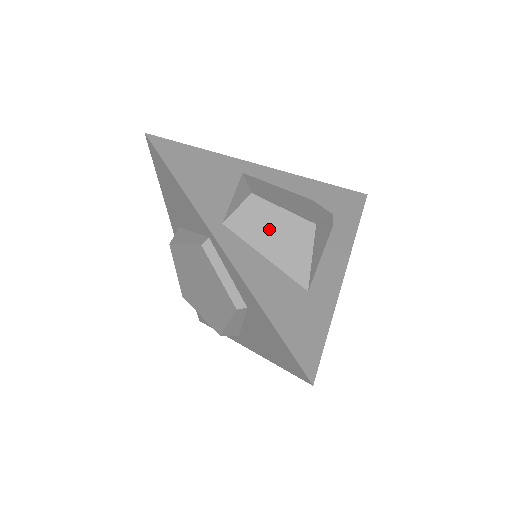
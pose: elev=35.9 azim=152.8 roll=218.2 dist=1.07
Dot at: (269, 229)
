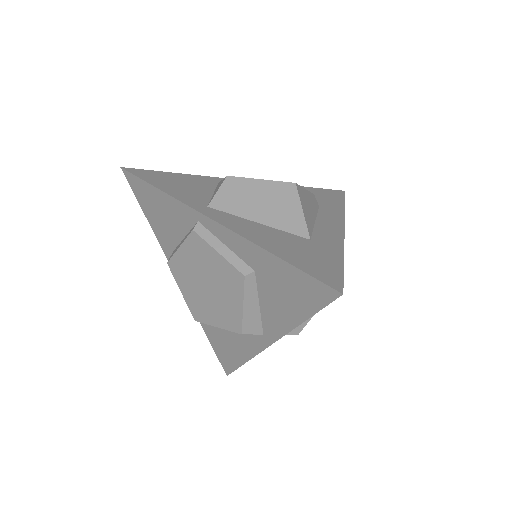
Dot at: (253, 199)
